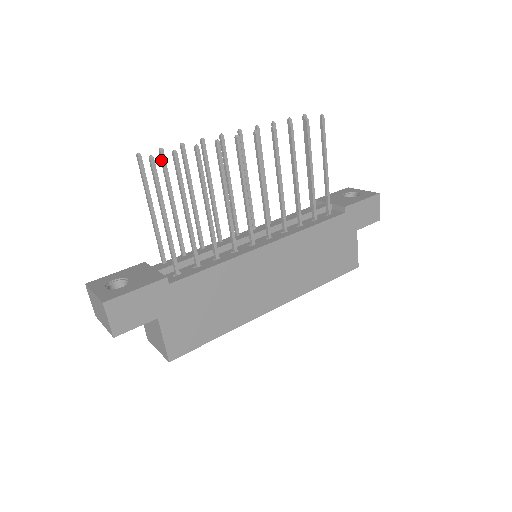
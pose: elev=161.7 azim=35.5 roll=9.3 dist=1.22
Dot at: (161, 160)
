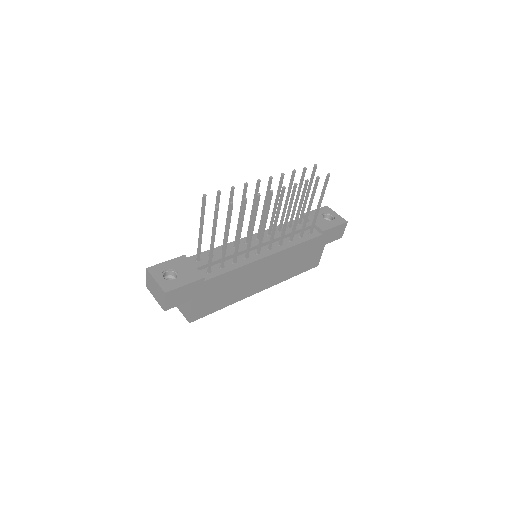
Dot at: (217, 197)
